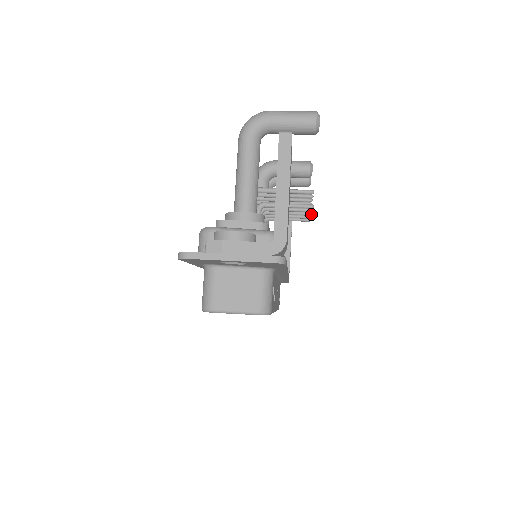
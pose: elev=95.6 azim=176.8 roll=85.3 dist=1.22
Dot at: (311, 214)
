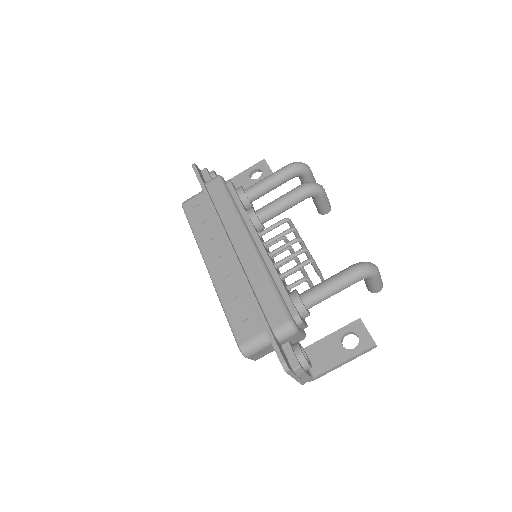
Dot at: occluded
